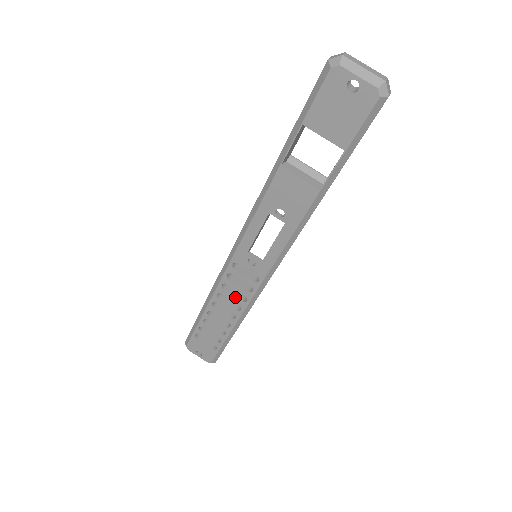
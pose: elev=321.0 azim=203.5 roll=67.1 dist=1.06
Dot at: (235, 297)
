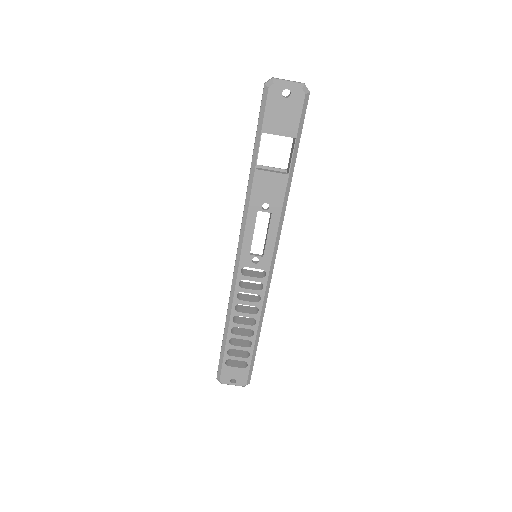
Dot at: (250, 301)
